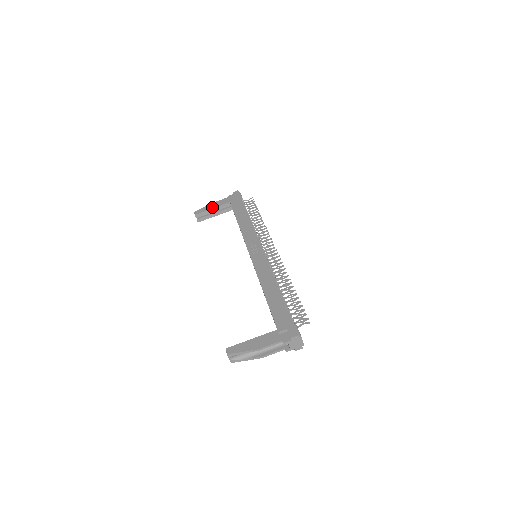
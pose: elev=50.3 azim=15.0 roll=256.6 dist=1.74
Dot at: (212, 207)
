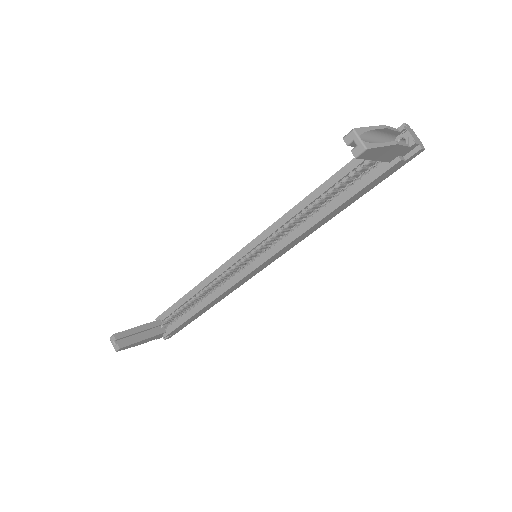
Dot at: (136, 327)
